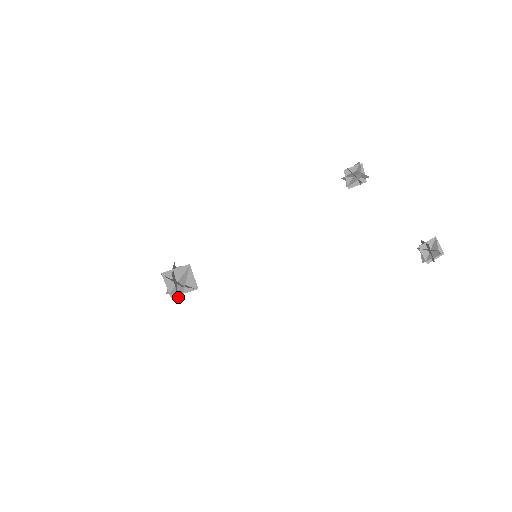
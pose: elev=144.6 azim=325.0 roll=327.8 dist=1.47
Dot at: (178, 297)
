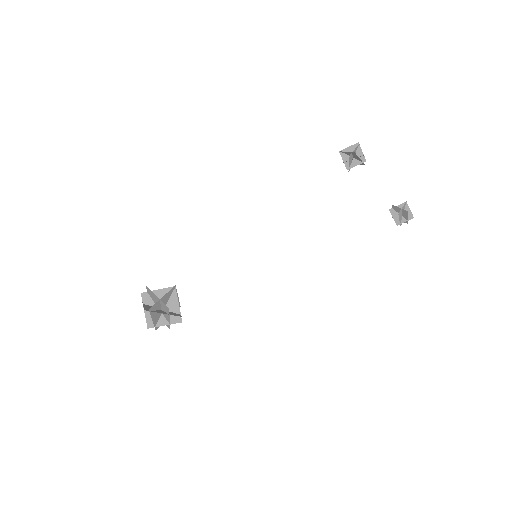
Dot at: occluded
